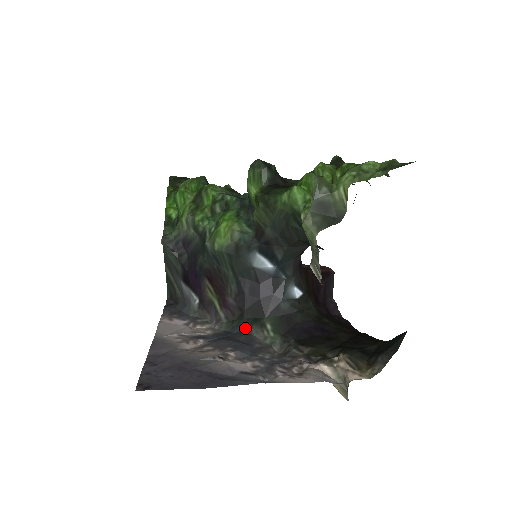
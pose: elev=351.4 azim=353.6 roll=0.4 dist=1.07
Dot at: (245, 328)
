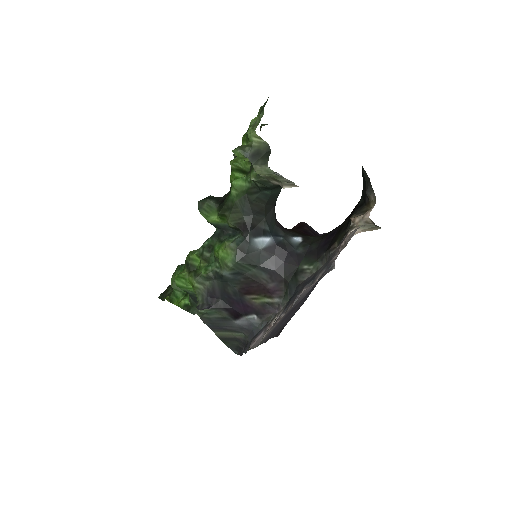
Dot at: (295, 284)
